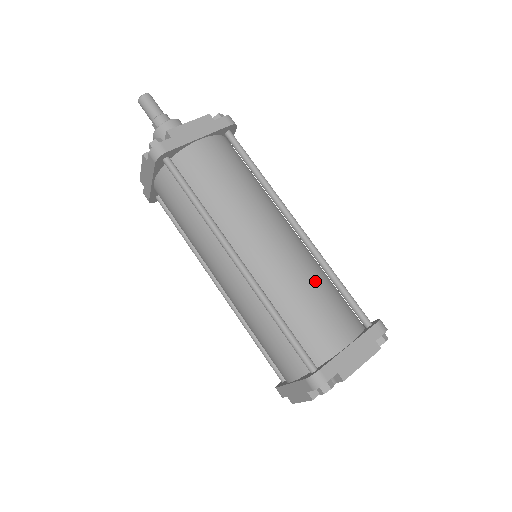
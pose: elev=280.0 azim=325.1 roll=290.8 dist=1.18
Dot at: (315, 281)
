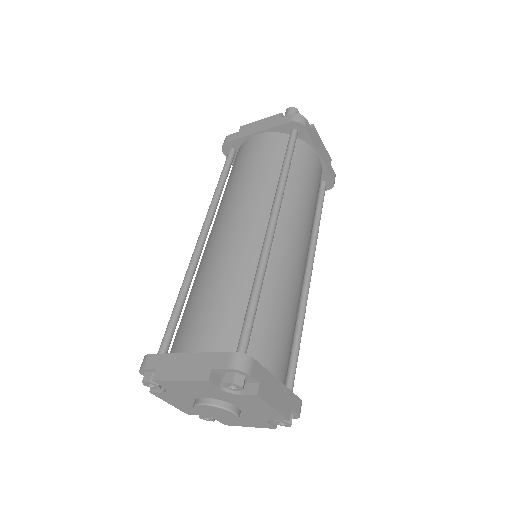
Dot at: (296, 312)
